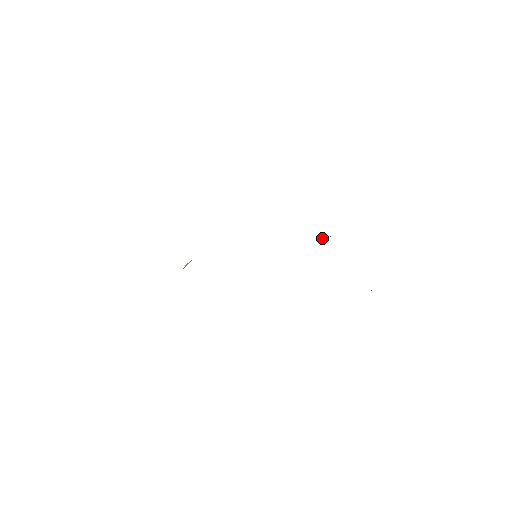
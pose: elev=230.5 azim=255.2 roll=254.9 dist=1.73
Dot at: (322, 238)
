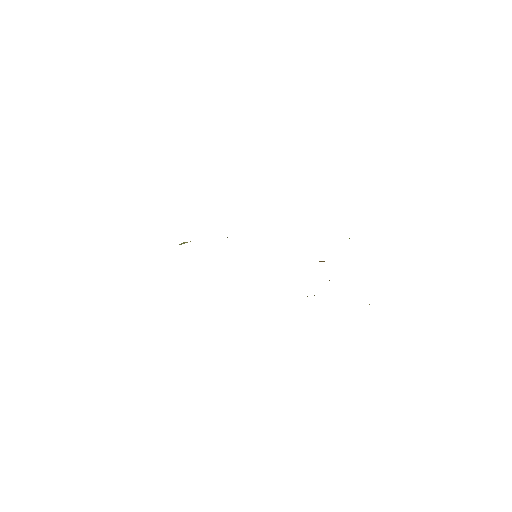
Dot at: (320, 261)
